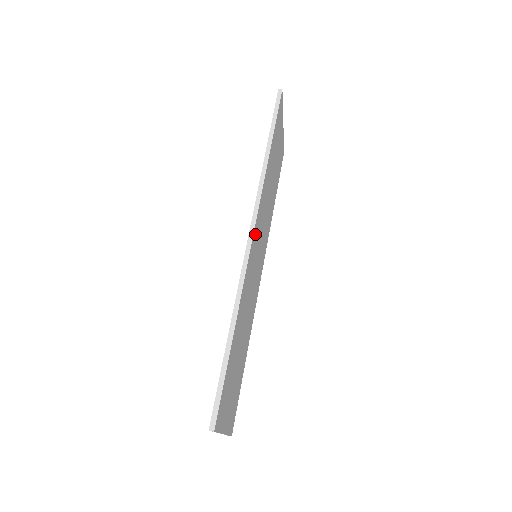
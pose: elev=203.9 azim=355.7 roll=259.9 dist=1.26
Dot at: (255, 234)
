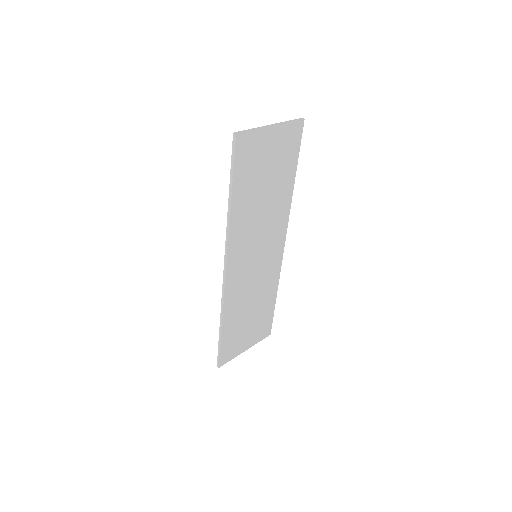
Dot at: (232, 266)
